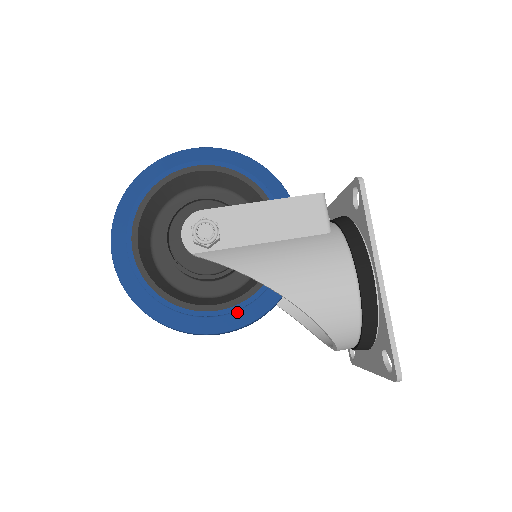
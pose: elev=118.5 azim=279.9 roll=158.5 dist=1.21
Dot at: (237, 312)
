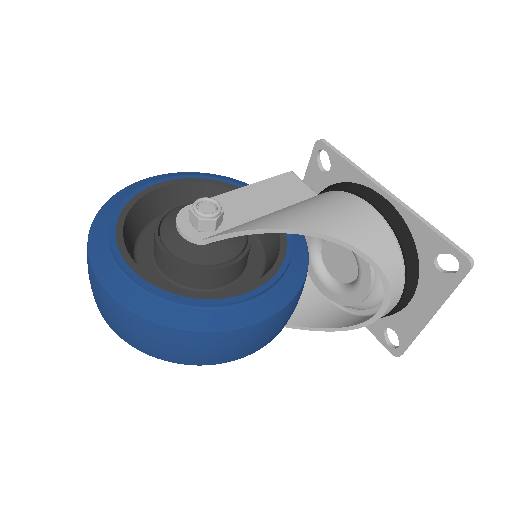
Dot at: (274, 289)
